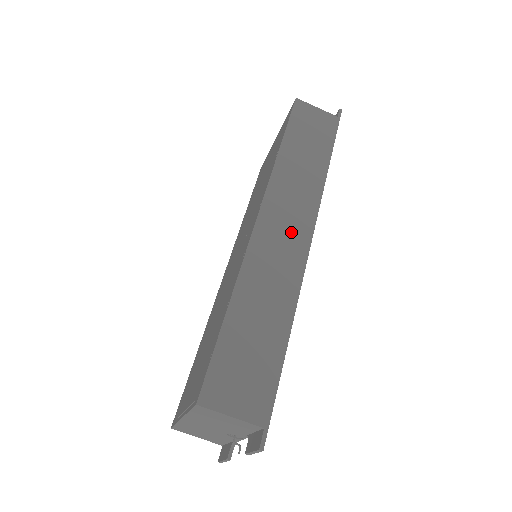
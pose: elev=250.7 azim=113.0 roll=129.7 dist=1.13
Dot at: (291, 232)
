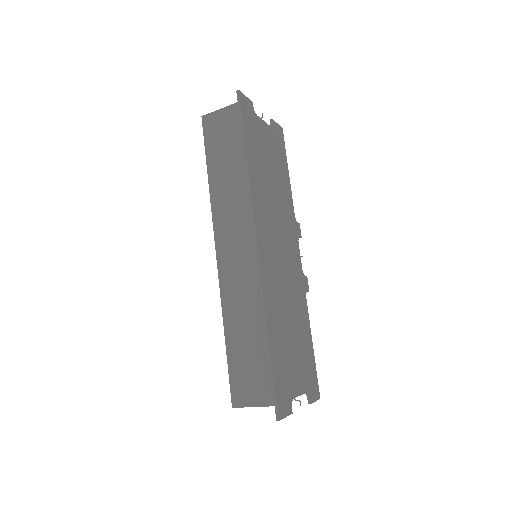
Dot at: (241, 250)
